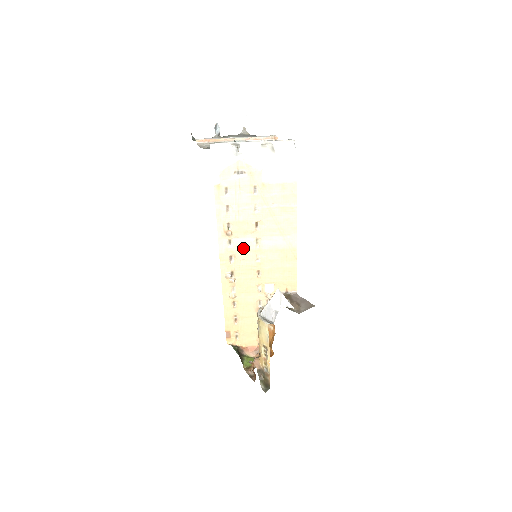
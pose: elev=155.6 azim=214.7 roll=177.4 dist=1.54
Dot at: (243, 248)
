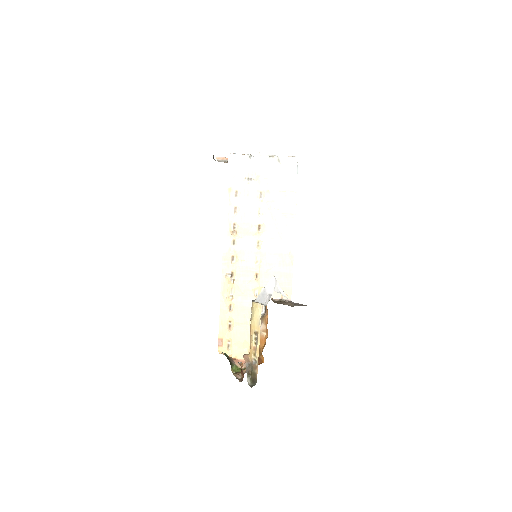
Dot at: (245, 249)
